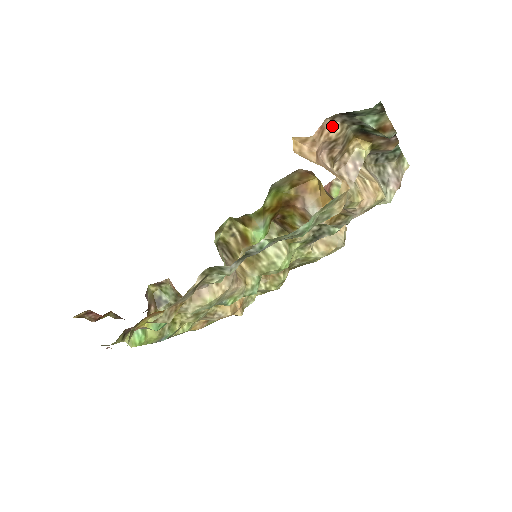
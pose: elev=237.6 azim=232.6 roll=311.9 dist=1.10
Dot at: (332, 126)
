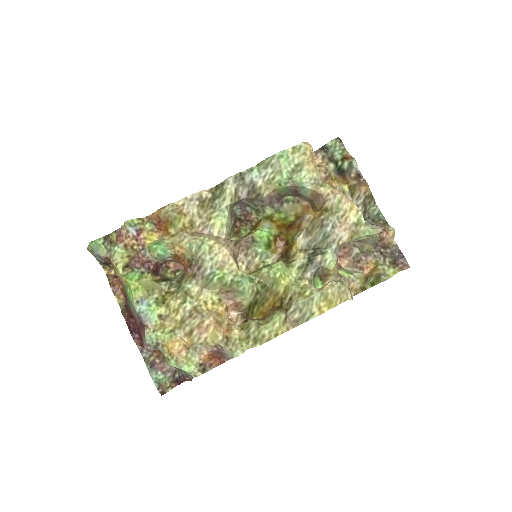
Dot at: (316, 158)
